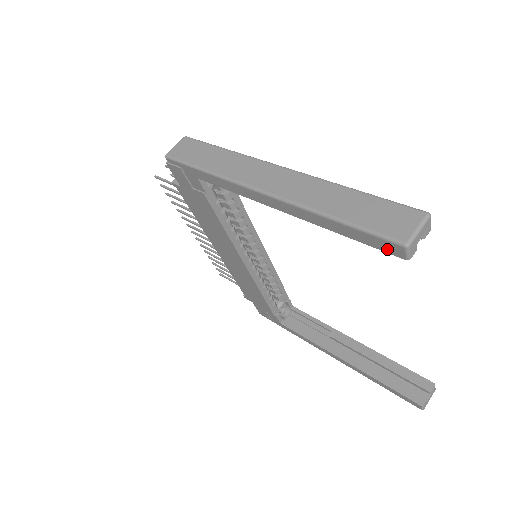
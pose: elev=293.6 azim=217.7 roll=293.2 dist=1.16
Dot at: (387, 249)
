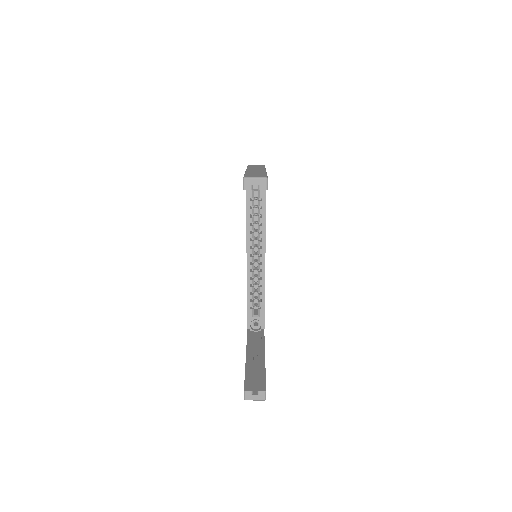
Dot at: occluded
